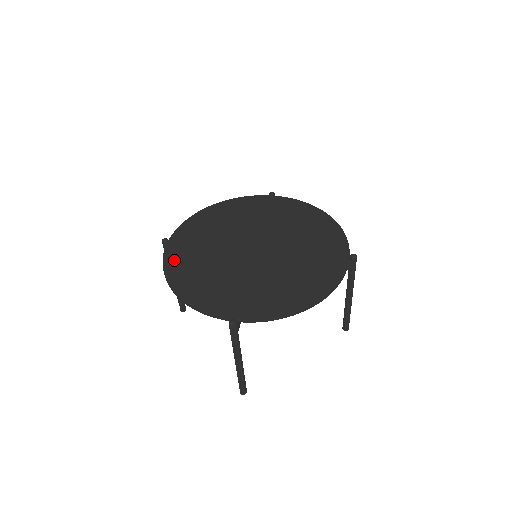
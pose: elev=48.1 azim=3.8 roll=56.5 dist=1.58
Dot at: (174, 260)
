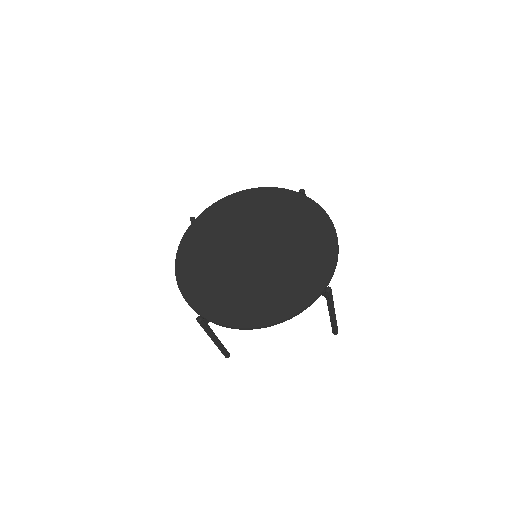
Dot at: (189, 242)
